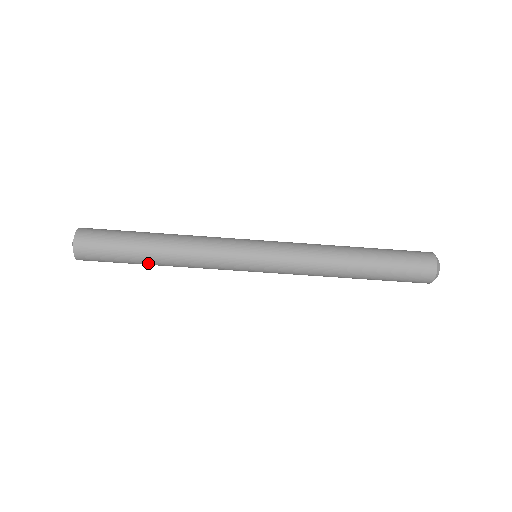
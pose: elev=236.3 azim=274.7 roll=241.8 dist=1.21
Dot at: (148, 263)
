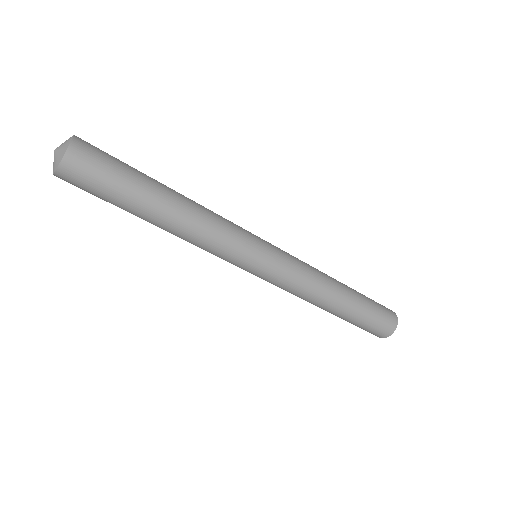
Dot at: (142, 218)
